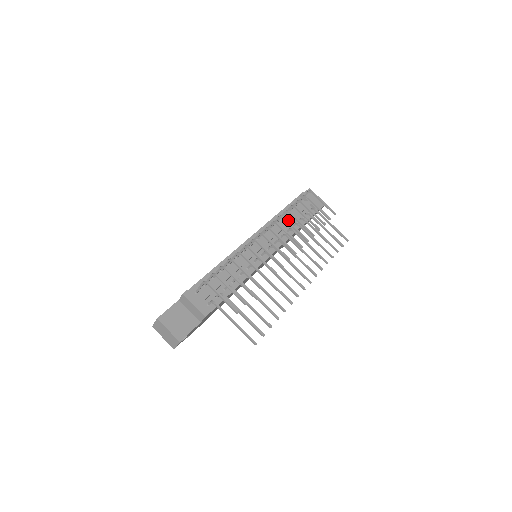
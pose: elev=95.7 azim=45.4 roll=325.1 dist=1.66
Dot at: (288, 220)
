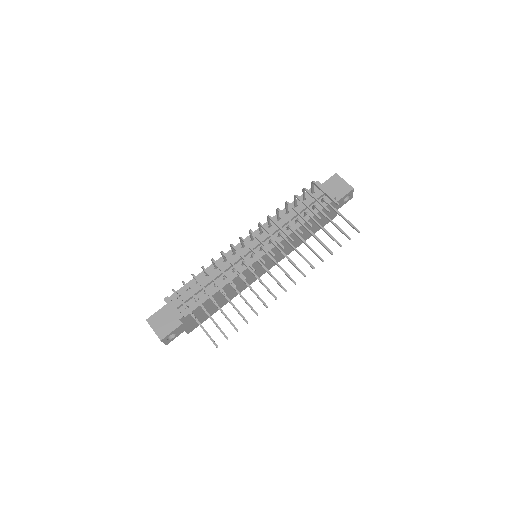
Dot at: (290, 216)
